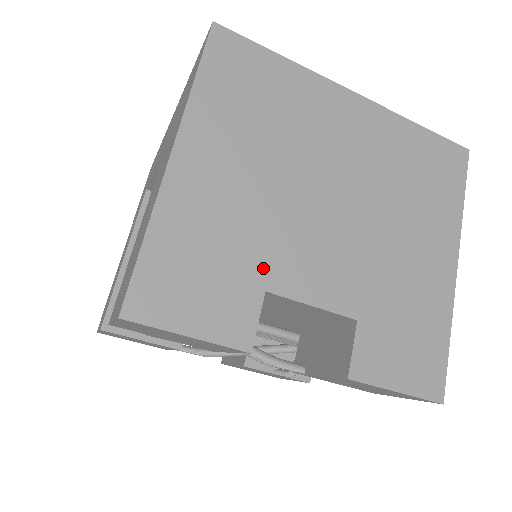
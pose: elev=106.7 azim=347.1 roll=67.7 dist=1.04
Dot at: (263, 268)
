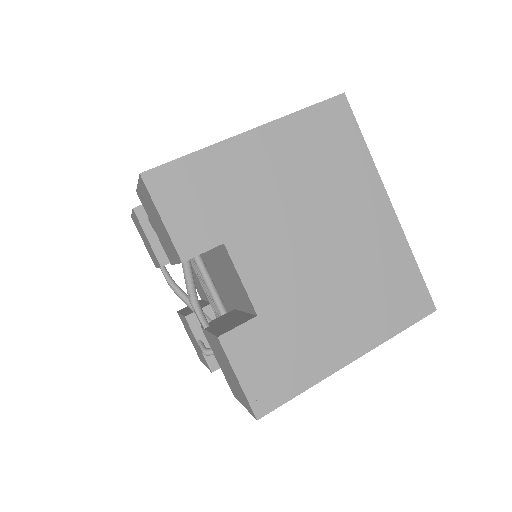
Dot at: (236, 231)
